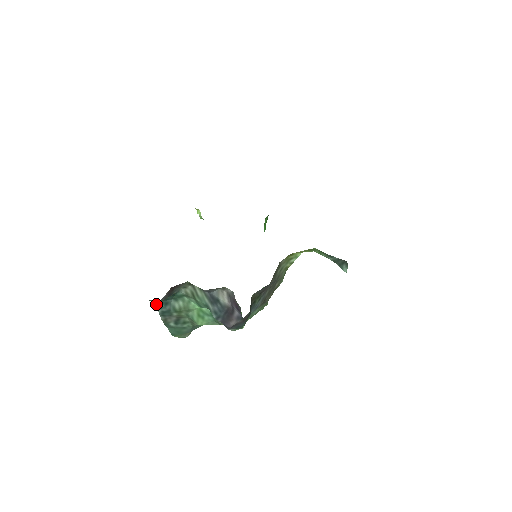
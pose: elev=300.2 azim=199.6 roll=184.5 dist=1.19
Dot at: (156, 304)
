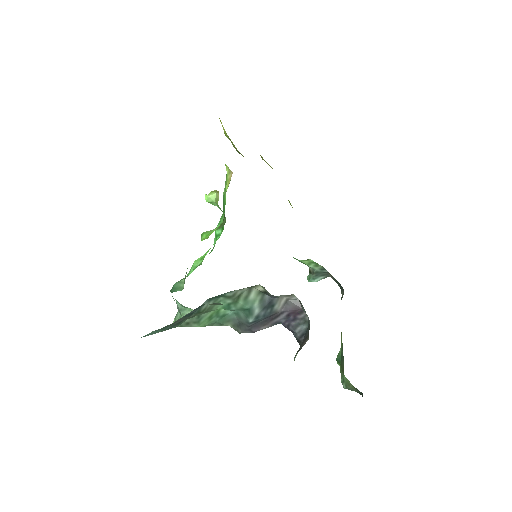
Dot at: occluded
